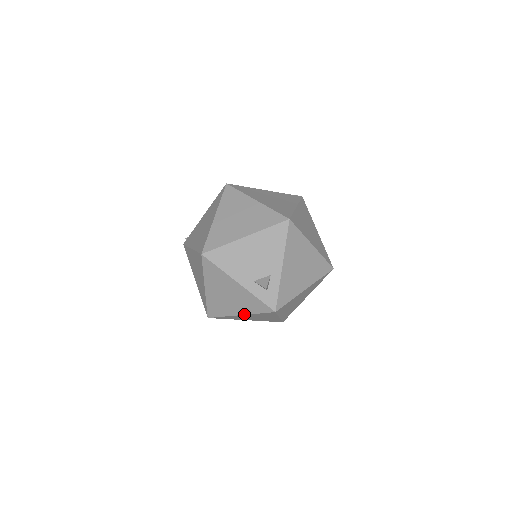
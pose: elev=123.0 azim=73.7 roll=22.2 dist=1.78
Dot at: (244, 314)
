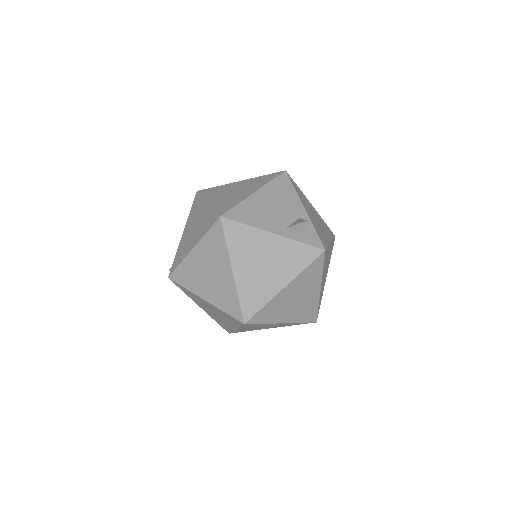
Dot at: (290, 281)
